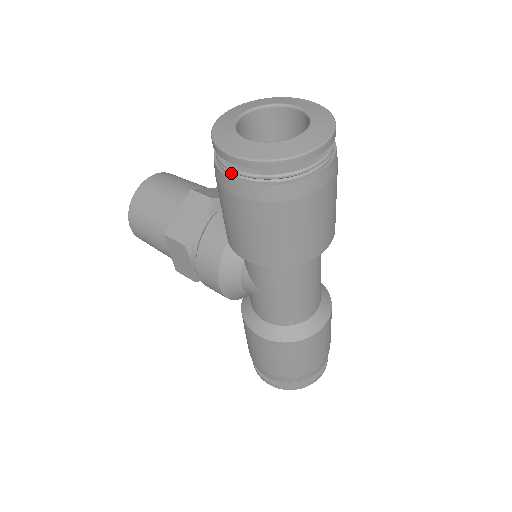
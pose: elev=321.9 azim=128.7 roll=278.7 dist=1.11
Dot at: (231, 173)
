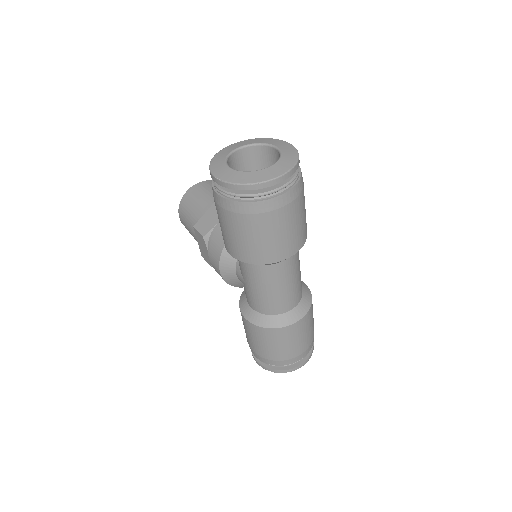
Dot at: (216, 188)
